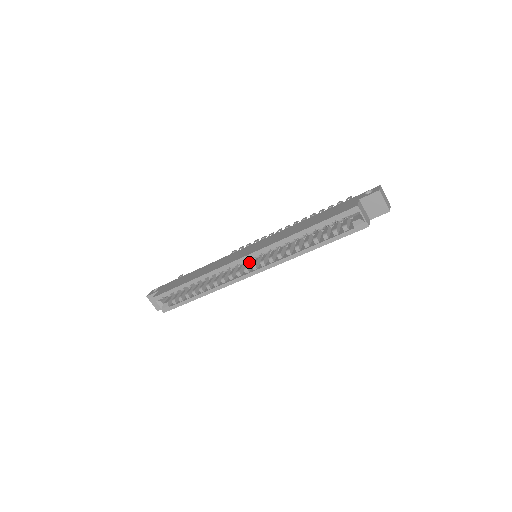
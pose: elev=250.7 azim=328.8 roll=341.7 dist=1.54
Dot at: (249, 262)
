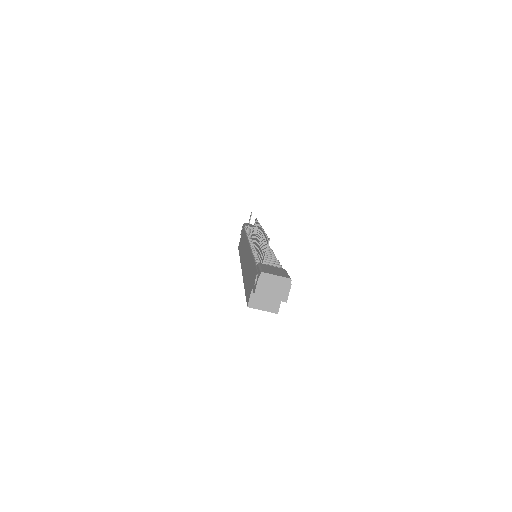
Dot at: occluded
